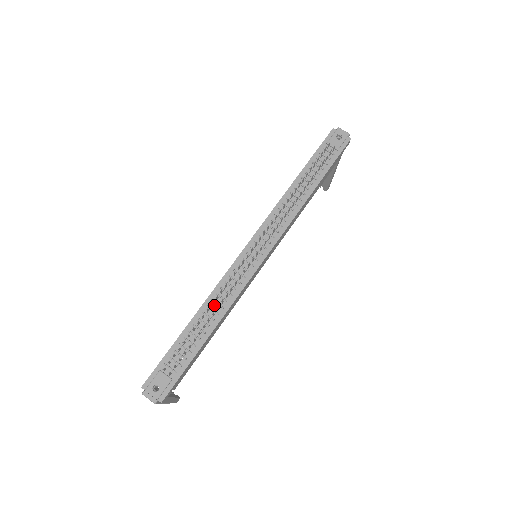
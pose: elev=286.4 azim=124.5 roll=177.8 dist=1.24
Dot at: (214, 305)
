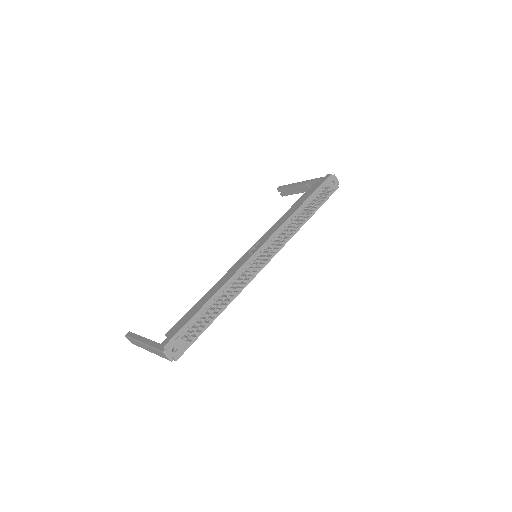
Dot at: (227, 292)
